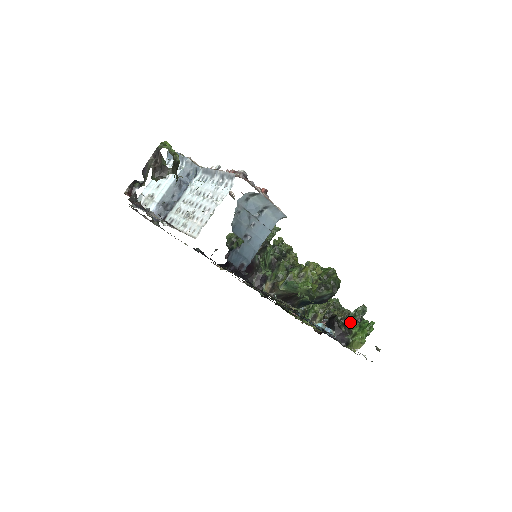
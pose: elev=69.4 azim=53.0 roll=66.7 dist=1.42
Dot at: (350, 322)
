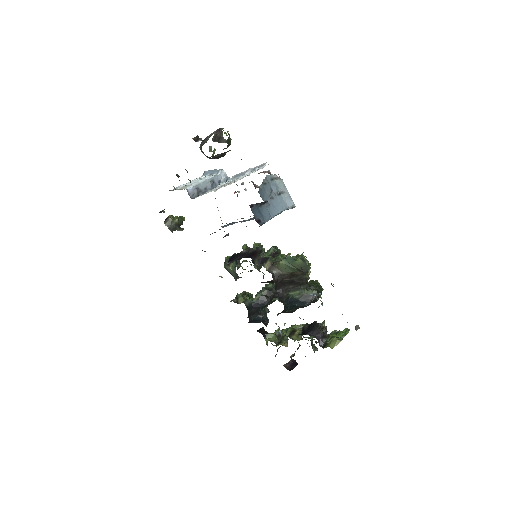
Dot at: occluded
